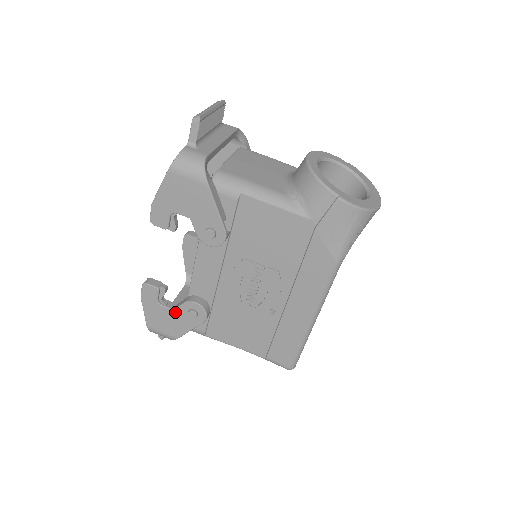
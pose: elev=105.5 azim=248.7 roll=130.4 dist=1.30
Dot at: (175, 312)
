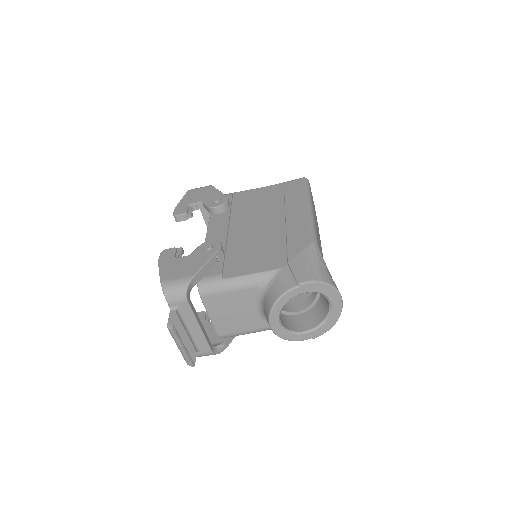
Dot at: occluded
